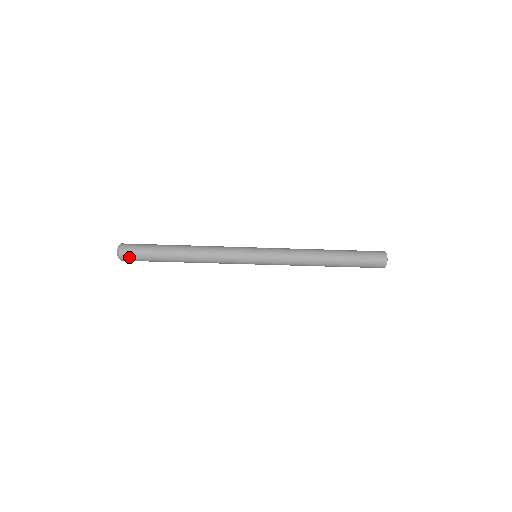
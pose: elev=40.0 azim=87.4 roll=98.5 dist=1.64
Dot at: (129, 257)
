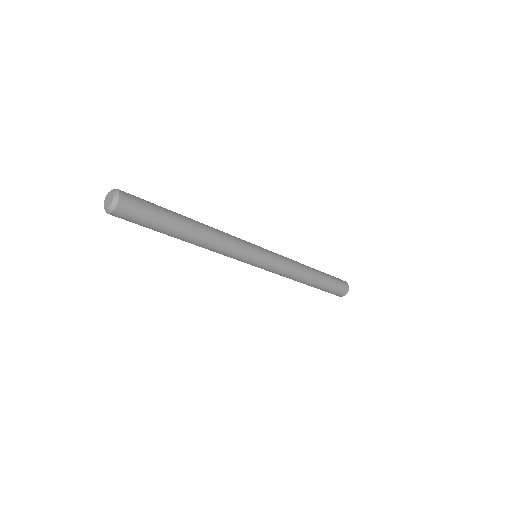
Dot at: (131, 206)
